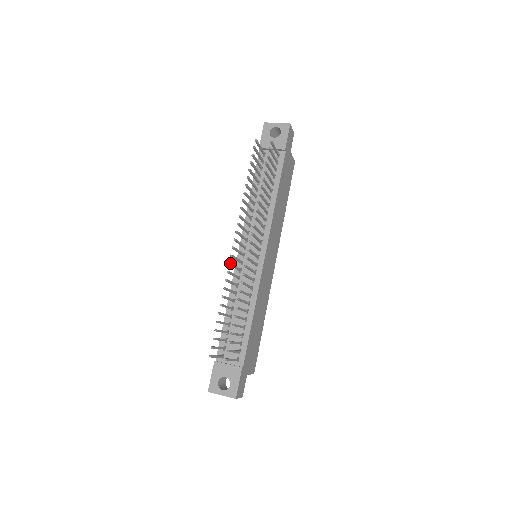
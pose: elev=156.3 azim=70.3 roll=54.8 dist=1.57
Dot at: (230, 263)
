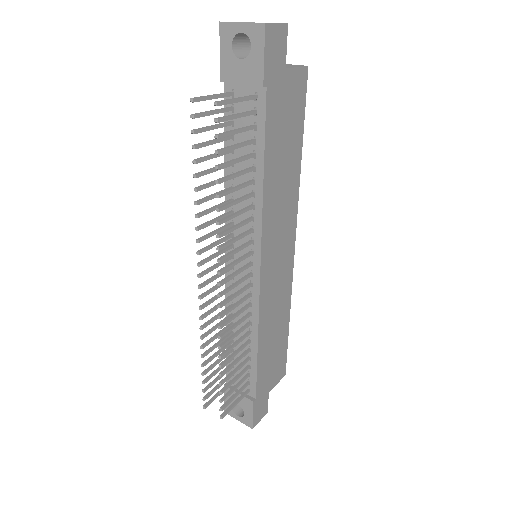
Dot at: (200, 308)
